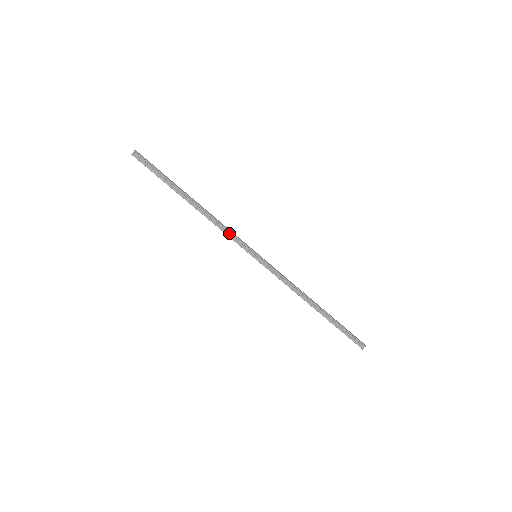
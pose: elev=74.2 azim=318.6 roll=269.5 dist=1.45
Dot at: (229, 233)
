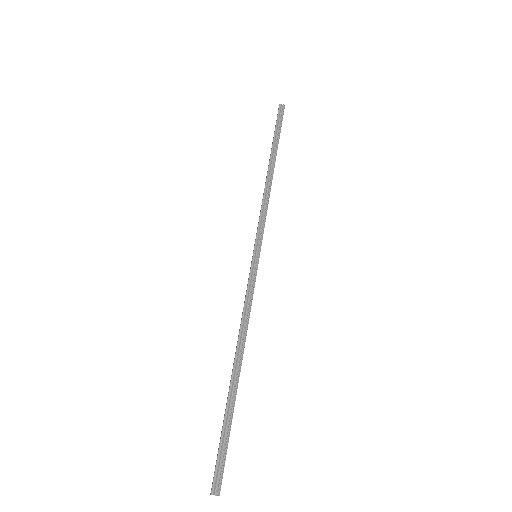
Dot at: (264, 214)
